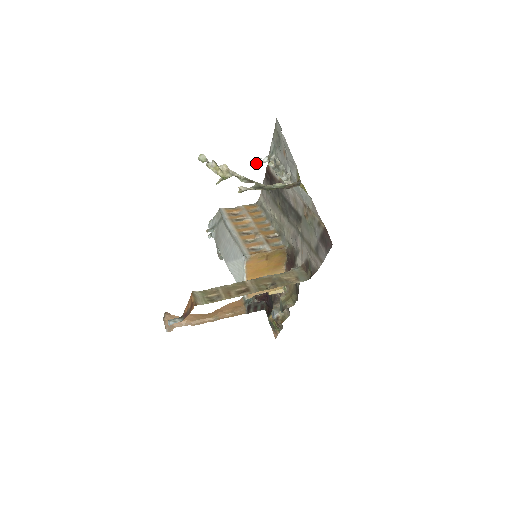
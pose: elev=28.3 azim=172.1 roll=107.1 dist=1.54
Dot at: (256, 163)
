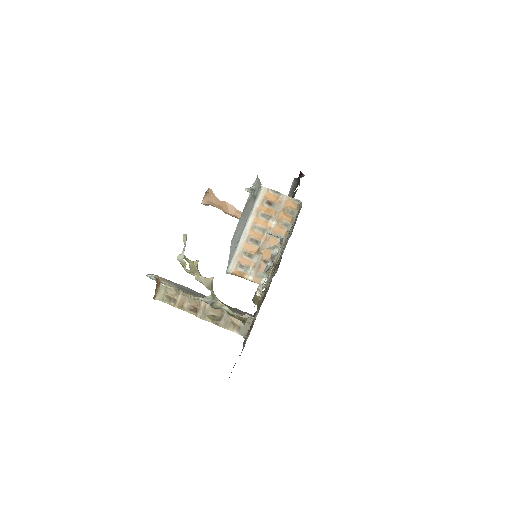
Dot at: (267, 233)
